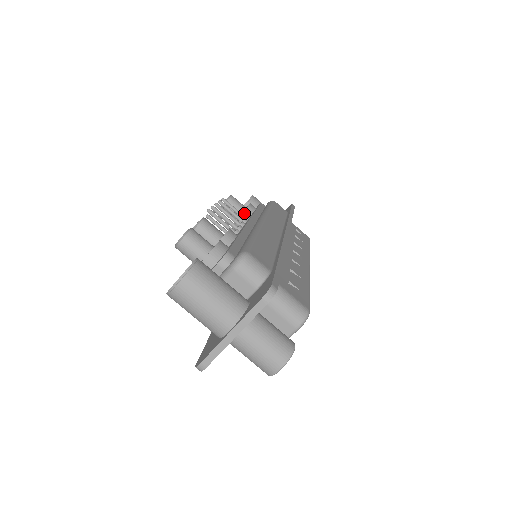
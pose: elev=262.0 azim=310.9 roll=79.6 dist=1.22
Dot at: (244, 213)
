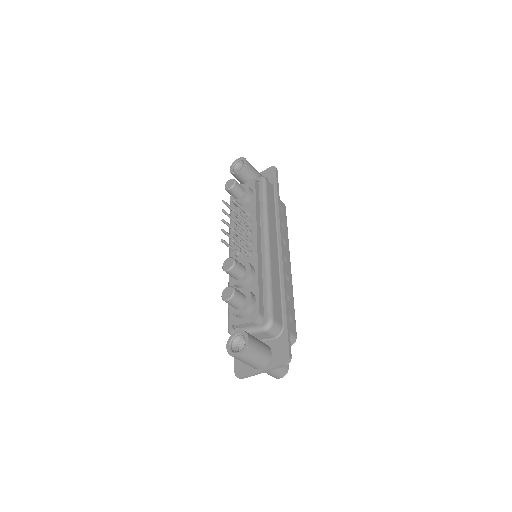
Dot at: (244, 200)
